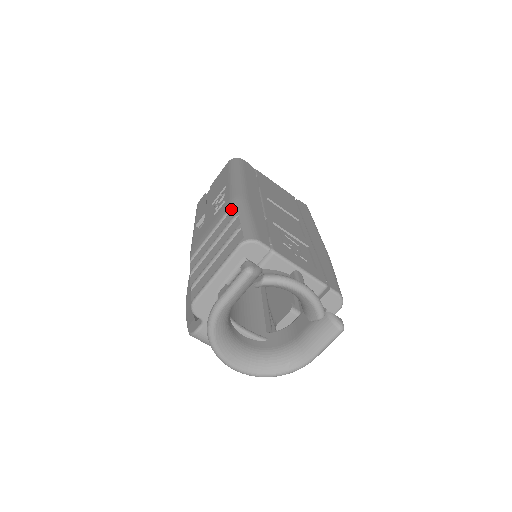
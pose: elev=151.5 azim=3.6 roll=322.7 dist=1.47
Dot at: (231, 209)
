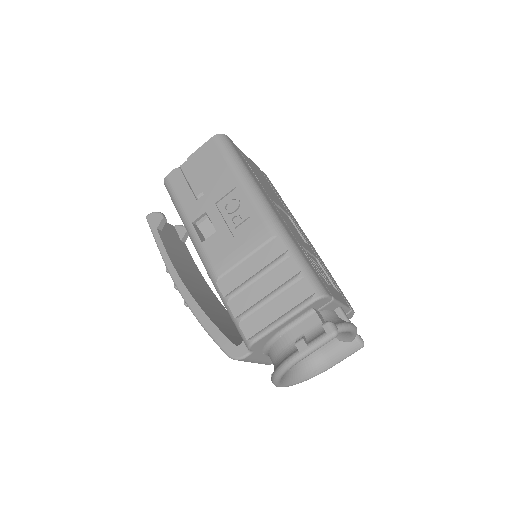
Dot at: (273, 240)
